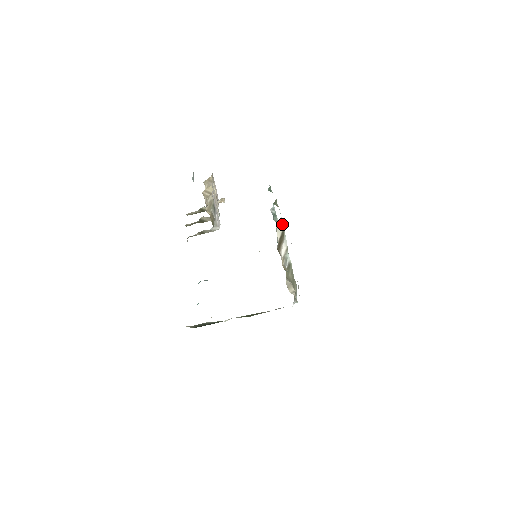
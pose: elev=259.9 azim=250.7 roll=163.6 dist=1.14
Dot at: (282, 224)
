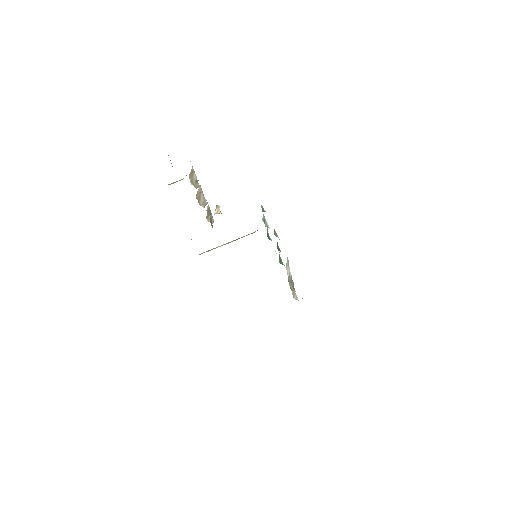
Dot at: (288, 260)
